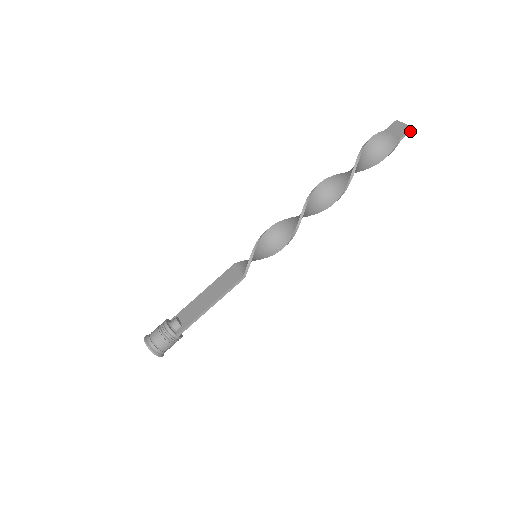
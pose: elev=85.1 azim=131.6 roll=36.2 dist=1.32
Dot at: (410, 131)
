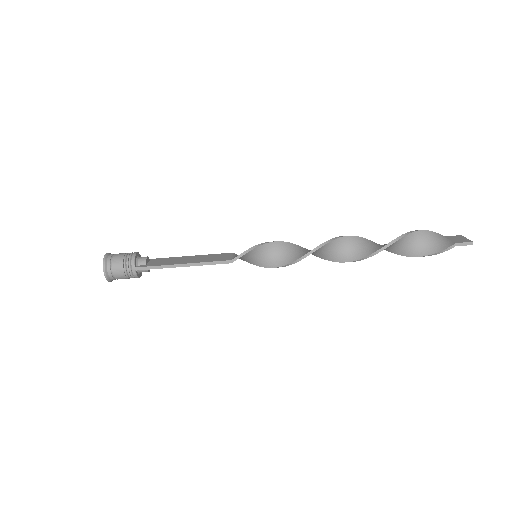
Dot at: (469, 244)
